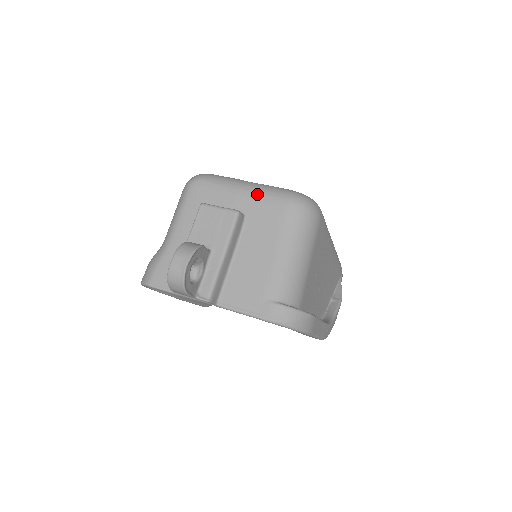
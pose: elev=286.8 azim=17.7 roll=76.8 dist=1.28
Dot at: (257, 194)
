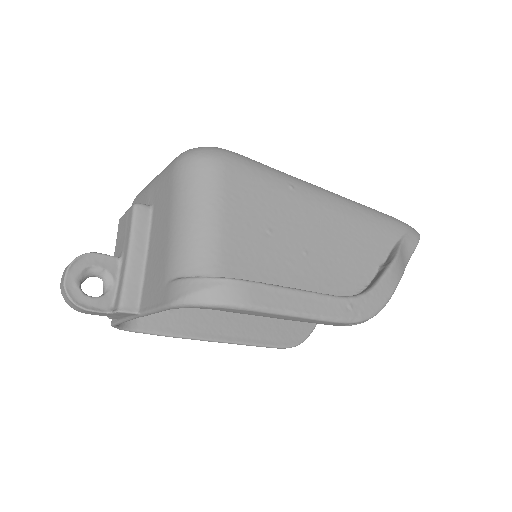
Dot at: (158, 177)
